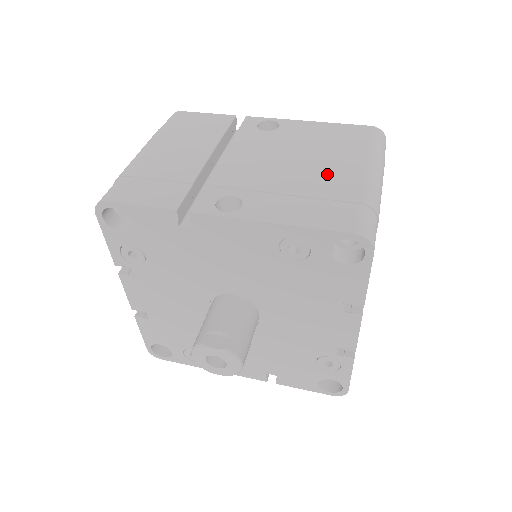
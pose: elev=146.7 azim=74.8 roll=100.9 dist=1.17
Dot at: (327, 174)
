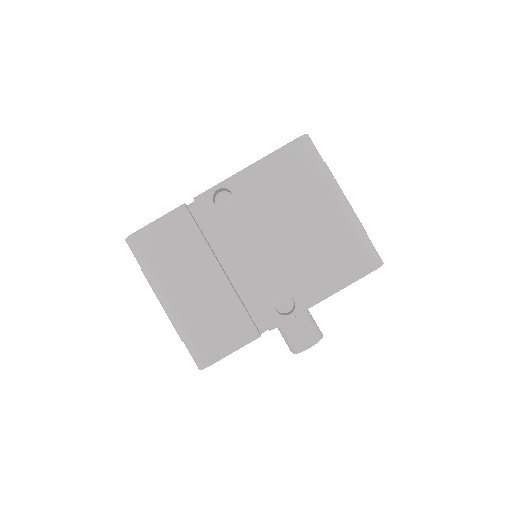
Dot at: (316, 227)
